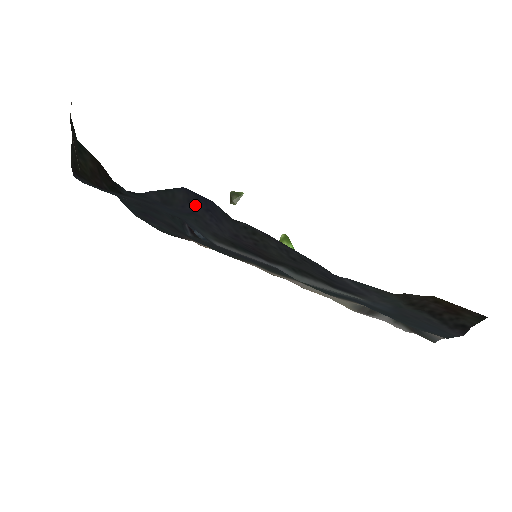
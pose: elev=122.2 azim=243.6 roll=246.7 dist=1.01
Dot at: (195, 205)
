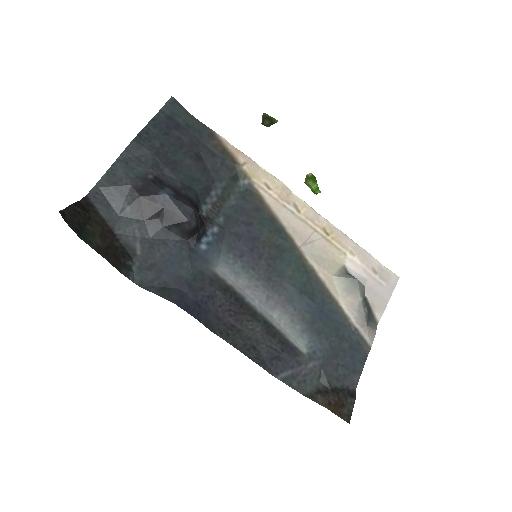
Dot at: (188, 298)
